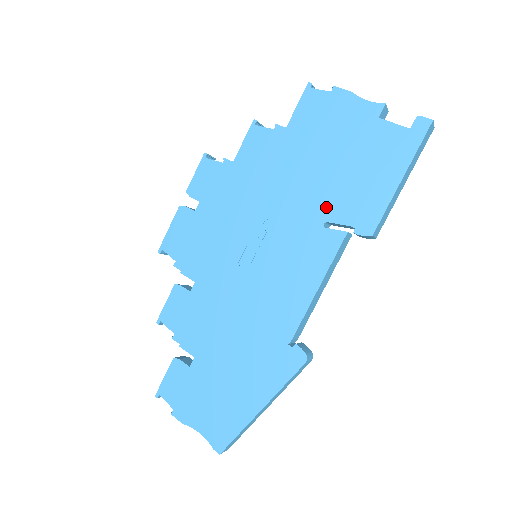
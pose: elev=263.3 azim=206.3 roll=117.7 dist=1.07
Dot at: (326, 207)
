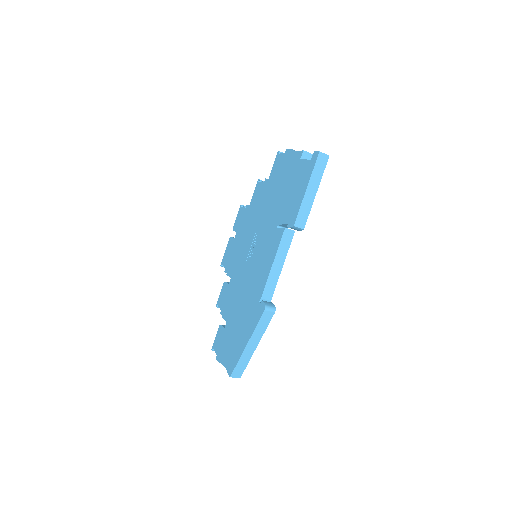
Dot at: (279, 217)
